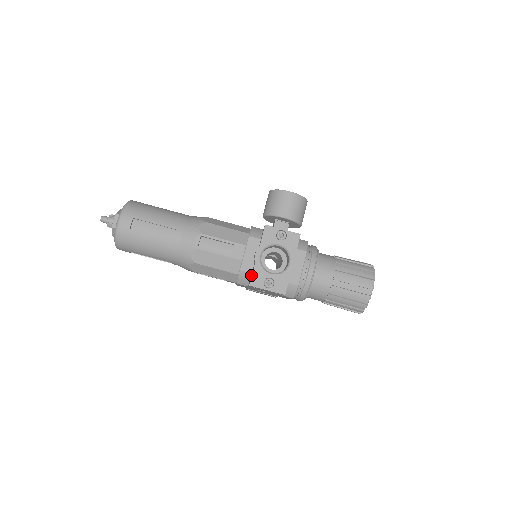
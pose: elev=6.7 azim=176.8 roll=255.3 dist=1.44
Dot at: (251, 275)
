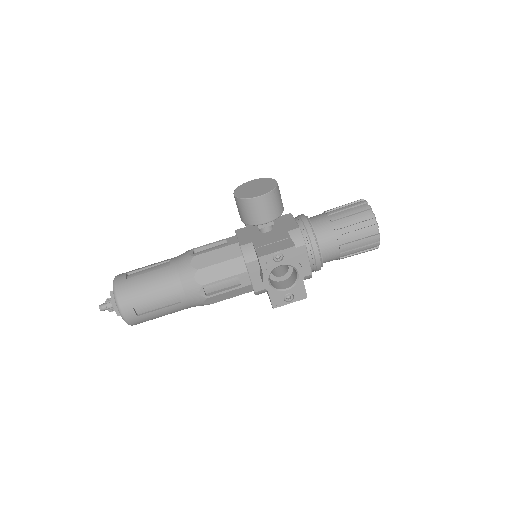
Dot at: occluded
